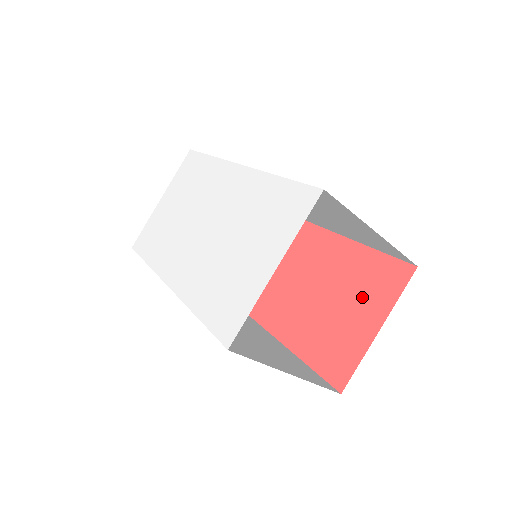
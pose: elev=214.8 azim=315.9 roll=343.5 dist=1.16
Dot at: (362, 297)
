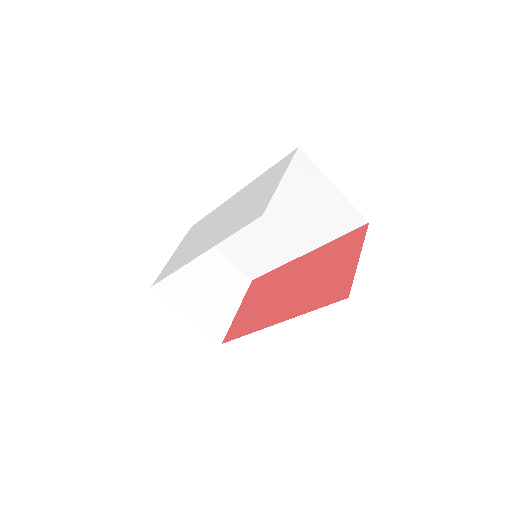
Dot at: (340, 257)
